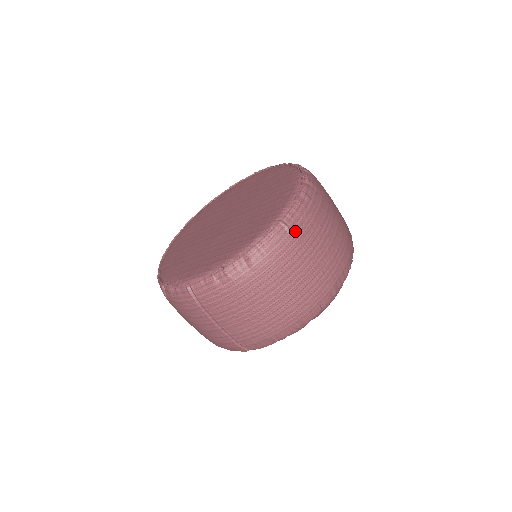
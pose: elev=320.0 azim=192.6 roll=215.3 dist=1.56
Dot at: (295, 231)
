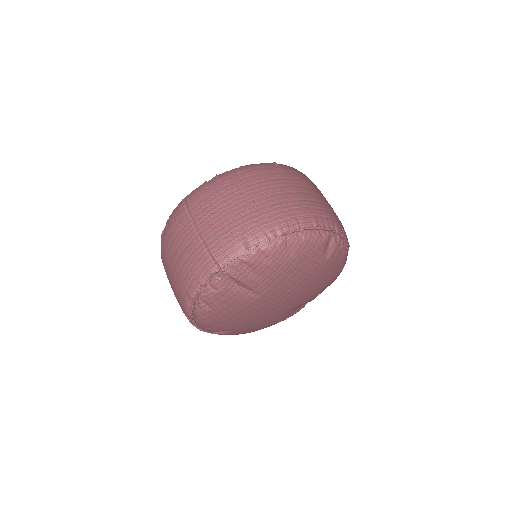
Dot at: (283, 168)
